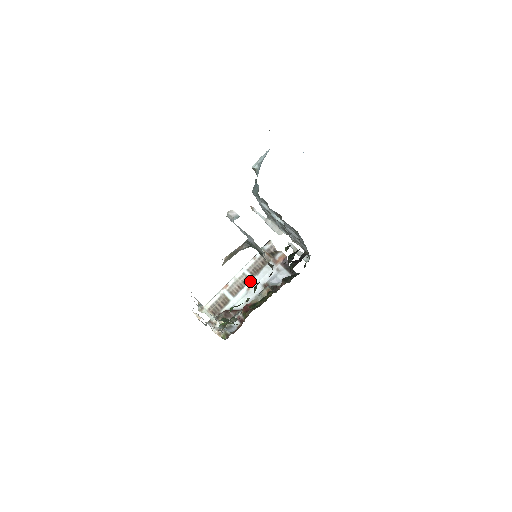
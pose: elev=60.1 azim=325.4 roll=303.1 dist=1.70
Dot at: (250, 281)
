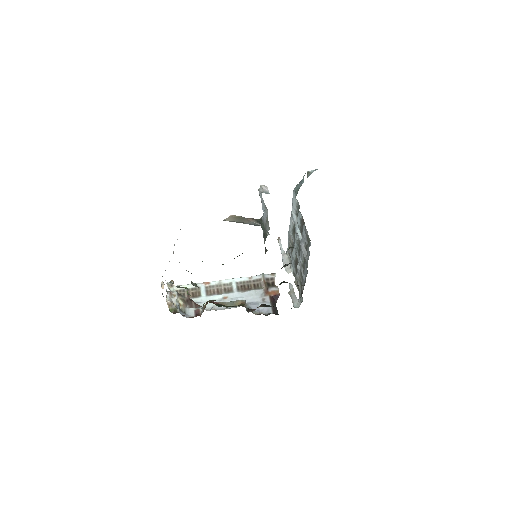
Dot at: (232, 292)
